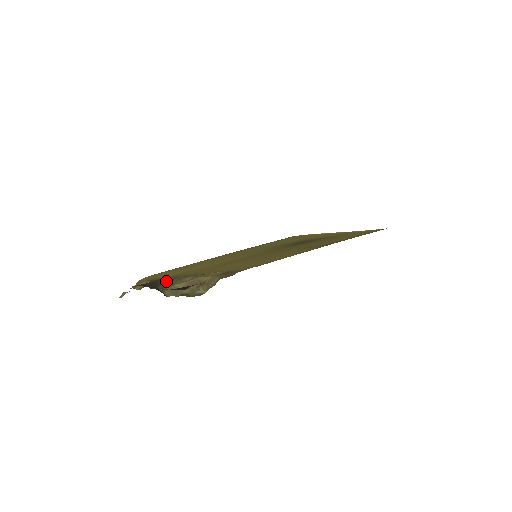
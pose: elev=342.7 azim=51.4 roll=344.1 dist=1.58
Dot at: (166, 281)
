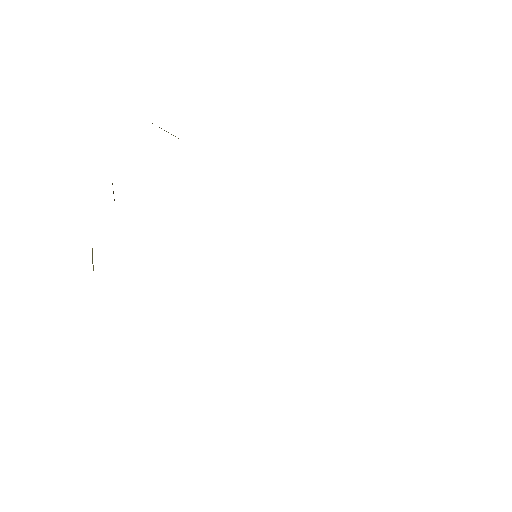
Dot at: occluded
